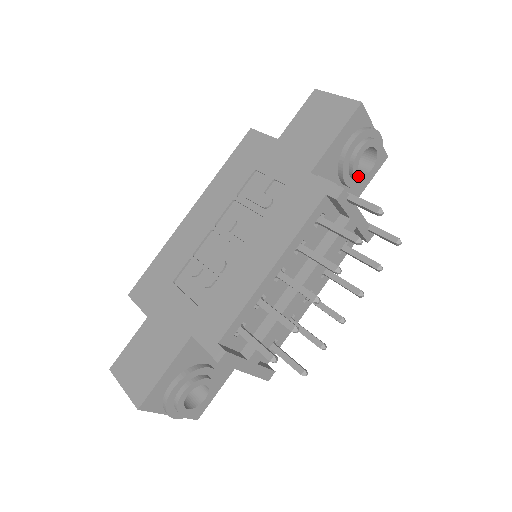
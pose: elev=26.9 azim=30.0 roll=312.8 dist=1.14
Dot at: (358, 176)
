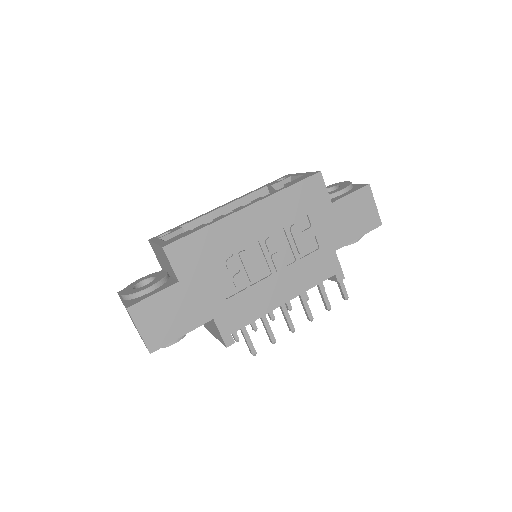
Dot at: occluded
